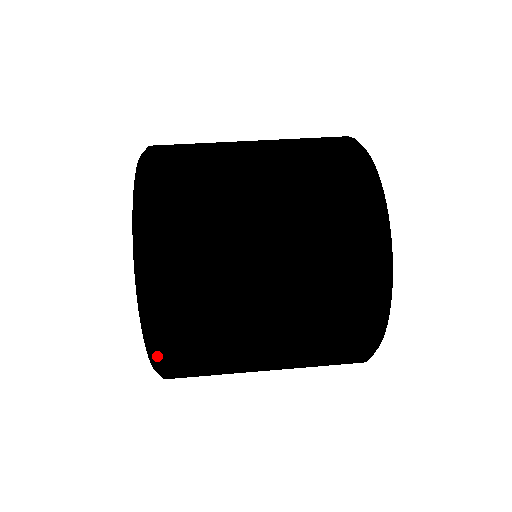
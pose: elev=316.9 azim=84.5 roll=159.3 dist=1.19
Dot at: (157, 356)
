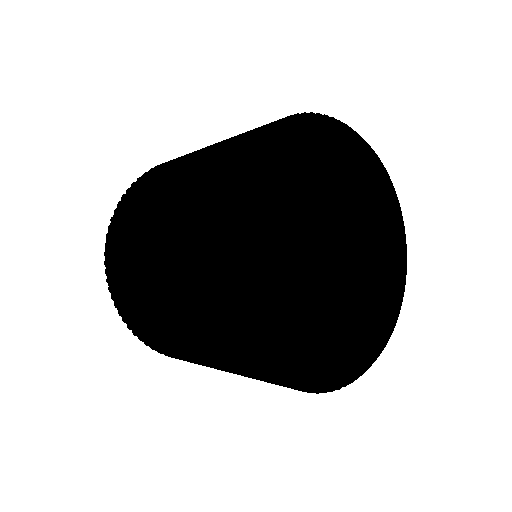
Dot at: (106, 243)
